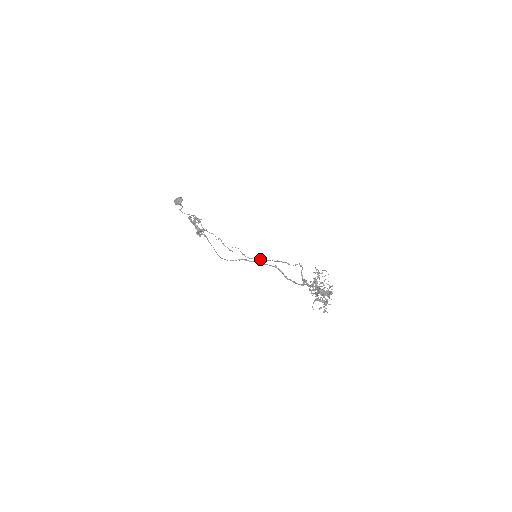
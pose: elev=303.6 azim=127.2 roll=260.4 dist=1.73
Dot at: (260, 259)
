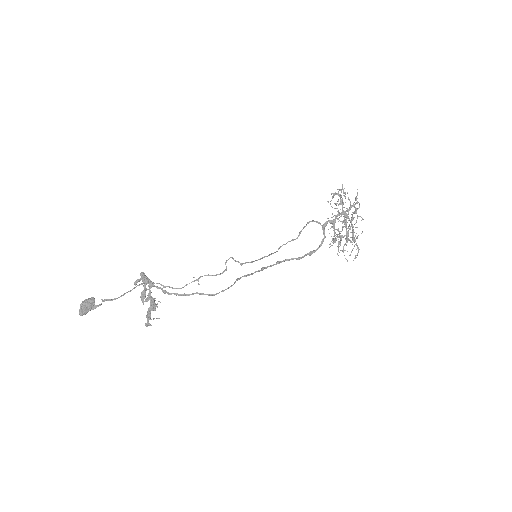
Dot at: (262, 257)
